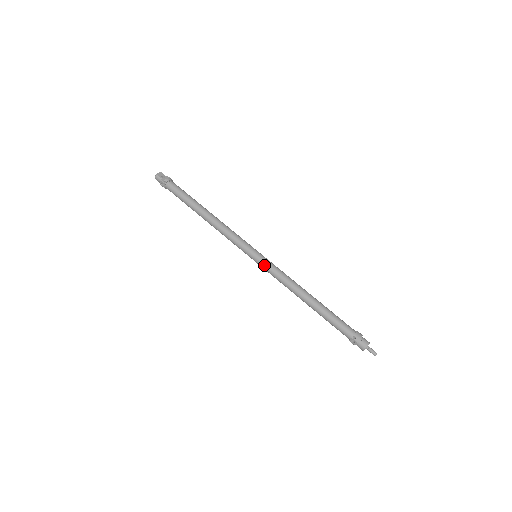
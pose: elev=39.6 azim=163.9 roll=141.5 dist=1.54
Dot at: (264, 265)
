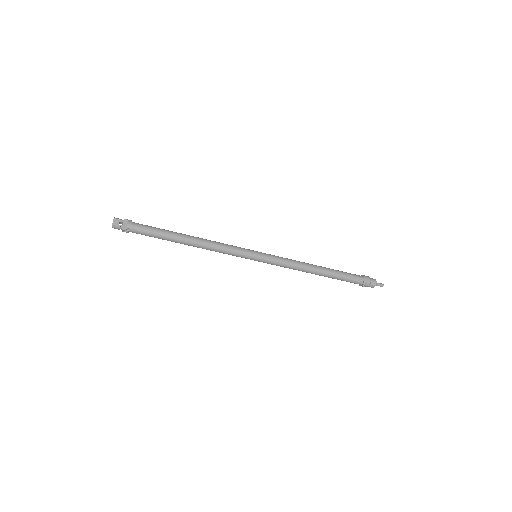
Dot at: (268, 262)
